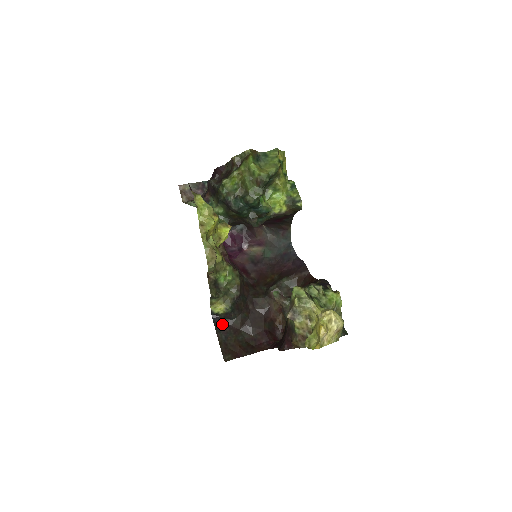
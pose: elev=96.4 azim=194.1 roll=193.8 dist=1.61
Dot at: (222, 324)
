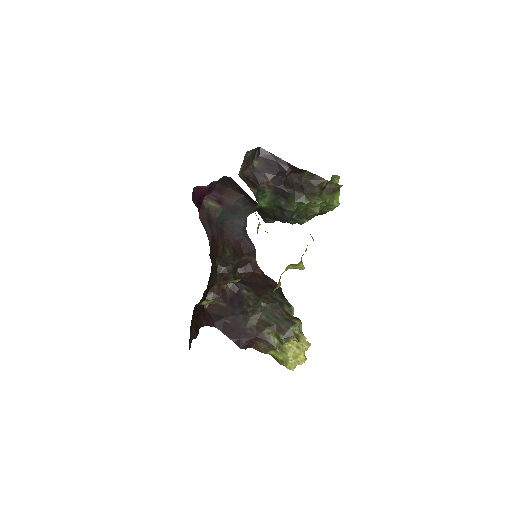
Dot at: occluded
